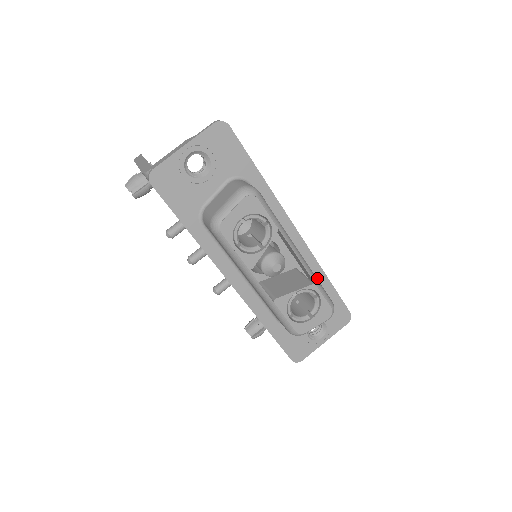
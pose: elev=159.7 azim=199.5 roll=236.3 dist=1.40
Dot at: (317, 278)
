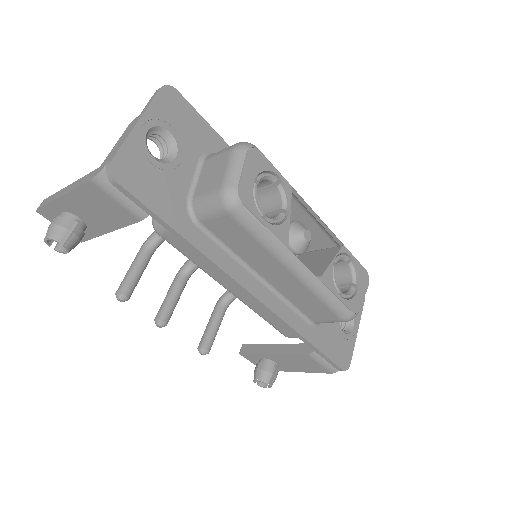
Dot at: occluded
